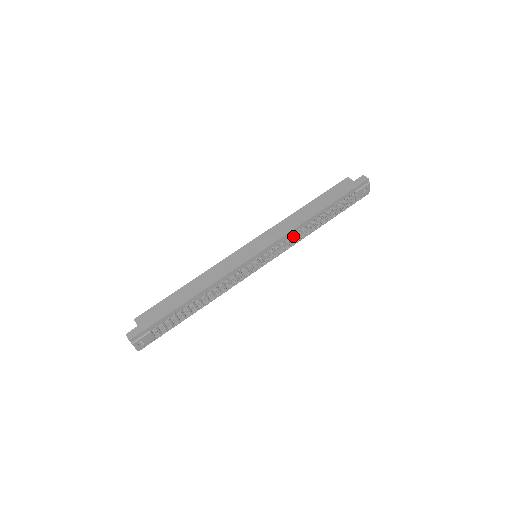
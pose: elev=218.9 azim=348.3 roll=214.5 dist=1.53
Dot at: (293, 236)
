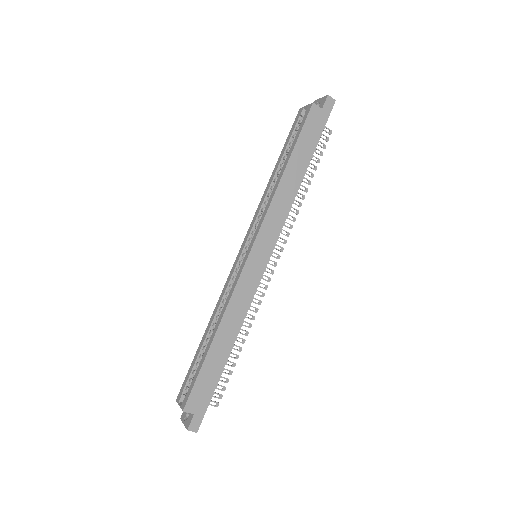
Dot at: occluded
